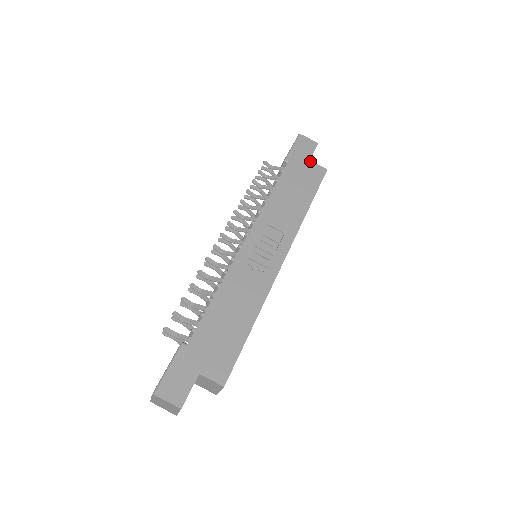
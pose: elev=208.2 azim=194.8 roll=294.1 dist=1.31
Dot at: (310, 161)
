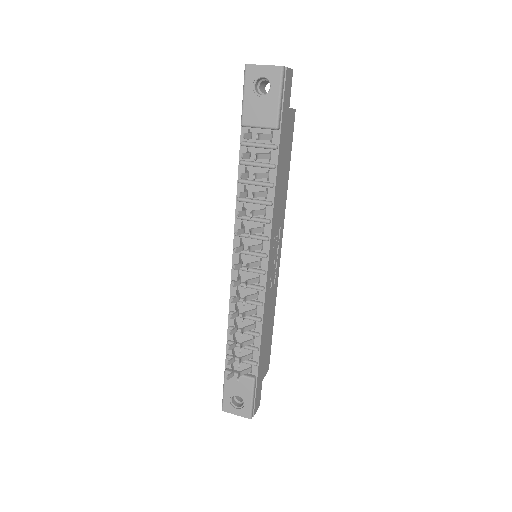
Dot at: (290, 110)
